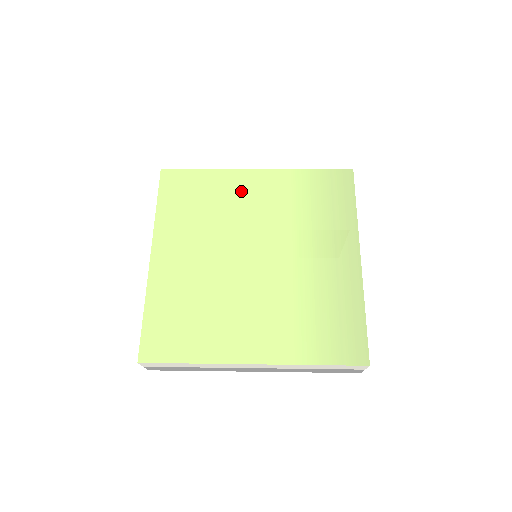
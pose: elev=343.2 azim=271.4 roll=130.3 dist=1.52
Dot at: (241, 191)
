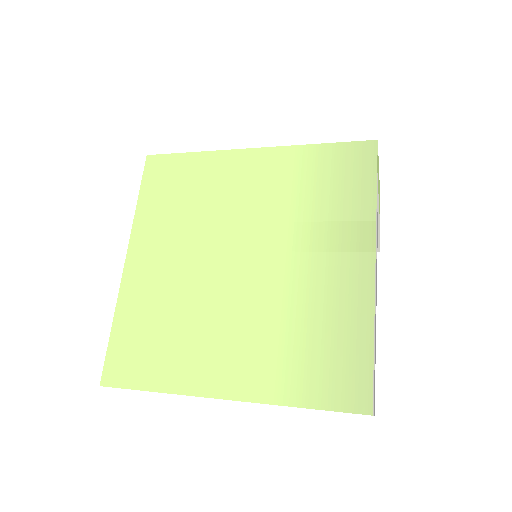
Dot at: (232, 177)
